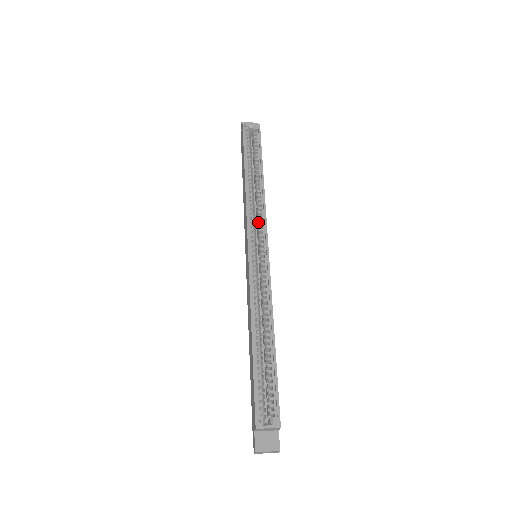
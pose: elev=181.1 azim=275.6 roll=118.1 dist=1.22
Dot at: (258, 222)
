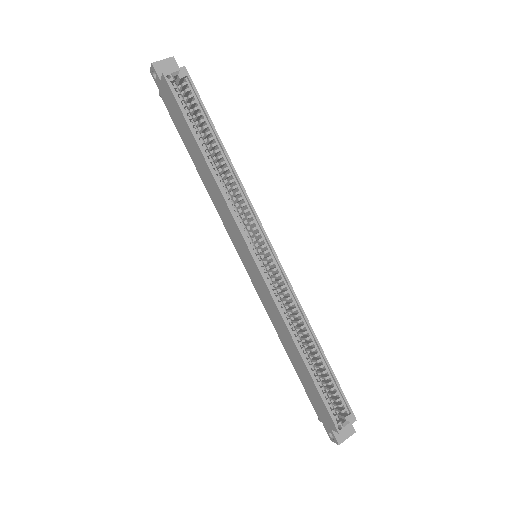
Dot at: occluded
